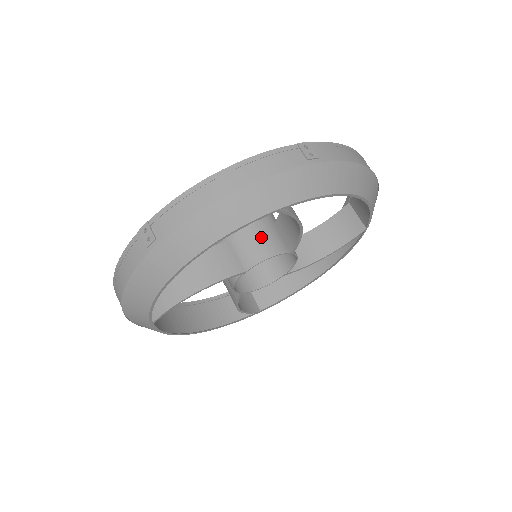
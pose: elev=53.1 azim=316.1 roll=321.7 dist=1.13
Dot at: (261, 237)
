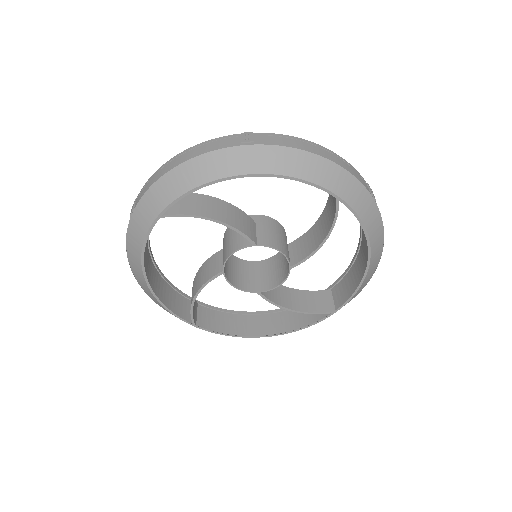
Dot at: (280, 237)
